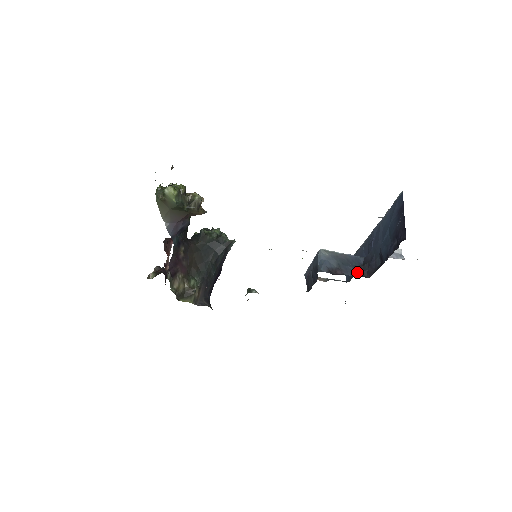
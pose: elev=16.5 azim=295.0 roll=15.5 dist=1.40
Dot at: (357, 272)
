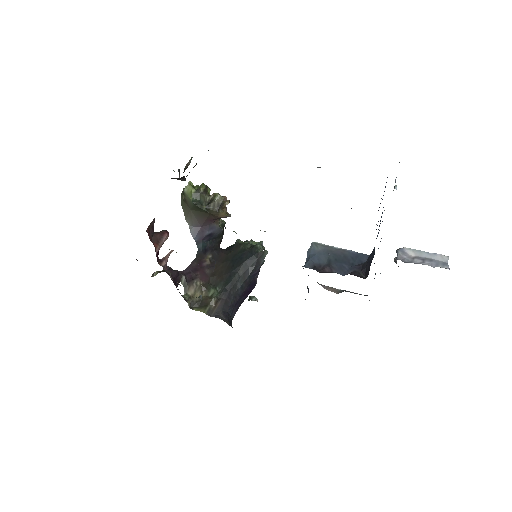
Dot at: (352, 271)
